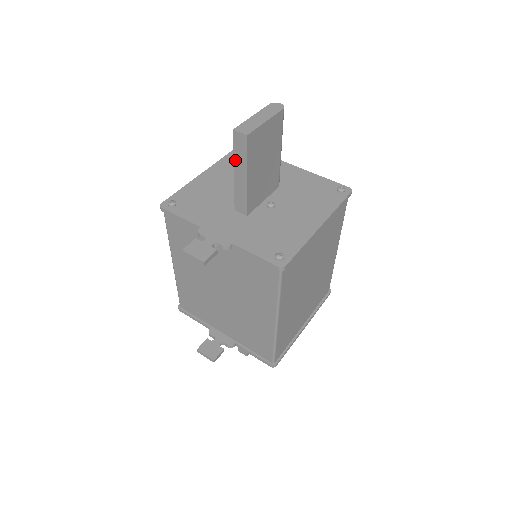
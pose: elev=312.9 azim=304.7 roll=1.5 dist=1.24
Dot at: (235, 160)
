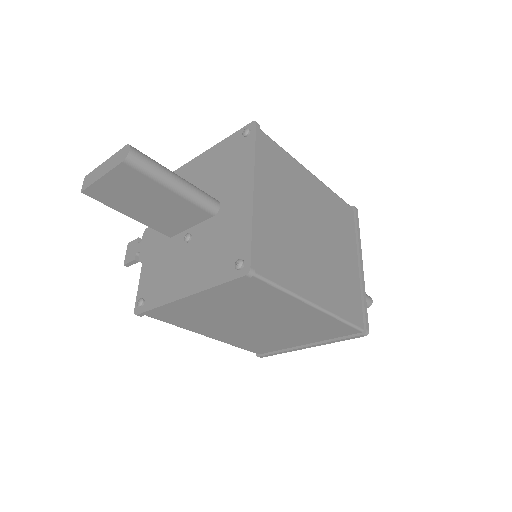
Dot at: occluded
